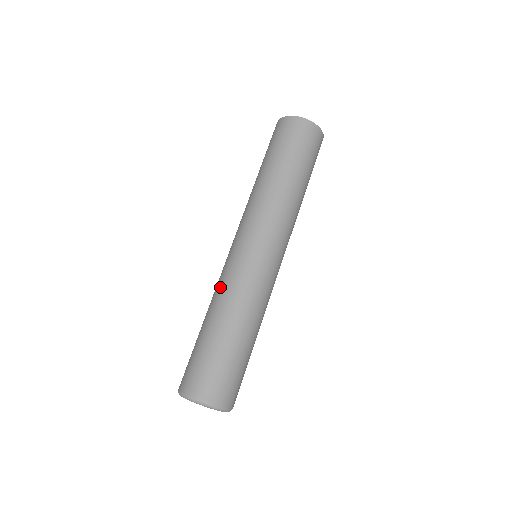
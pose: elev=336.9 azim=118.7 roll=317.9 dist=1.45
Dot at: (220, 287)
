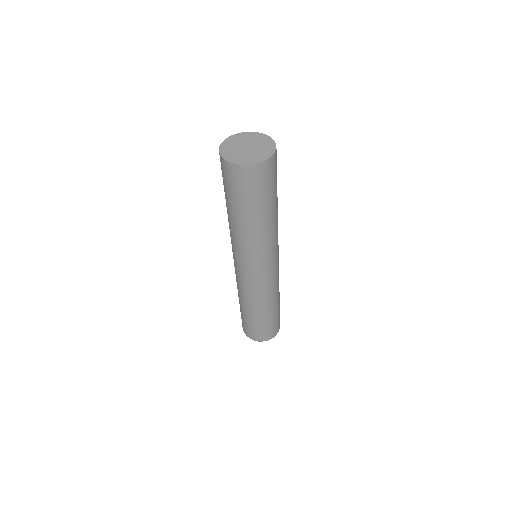
Dot at: occluded
